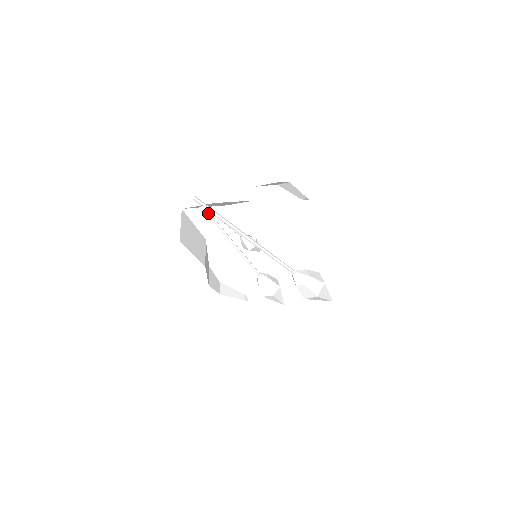
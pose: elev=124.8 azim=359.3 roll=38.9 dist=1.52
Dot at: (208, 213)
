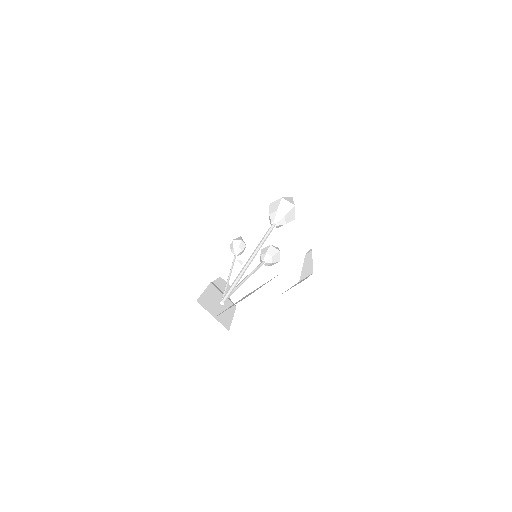
Dot at: occluded
